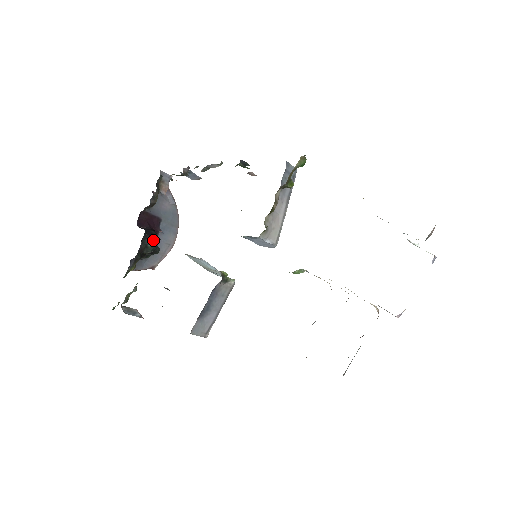
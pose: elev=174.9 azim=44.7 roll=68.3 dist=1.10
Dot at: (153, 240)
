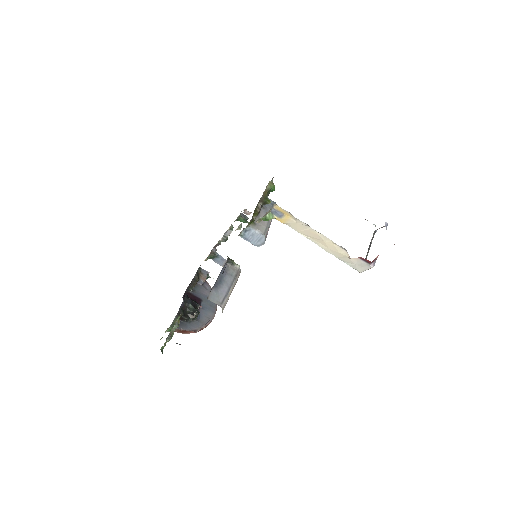
Dot at: (194, 304)
